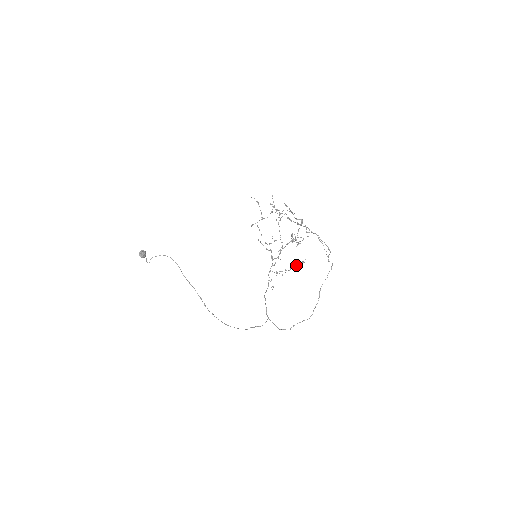
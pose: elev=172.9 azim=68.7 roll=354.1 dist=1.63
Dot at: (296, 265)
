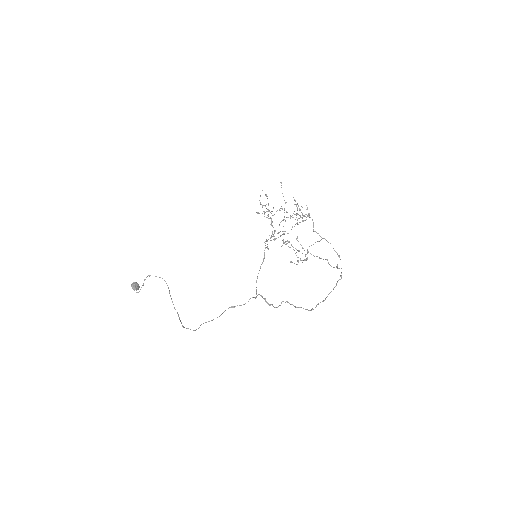
Dot at: occluded
